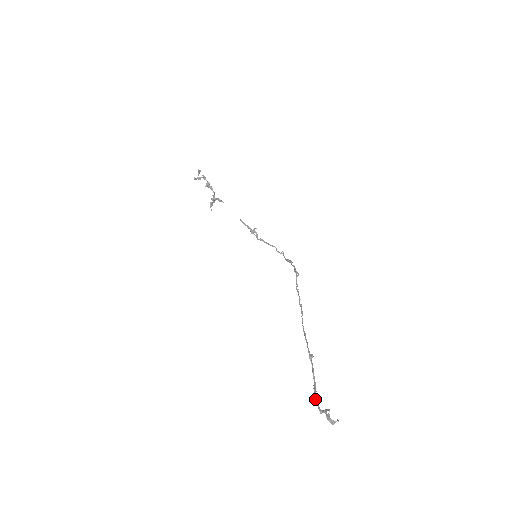
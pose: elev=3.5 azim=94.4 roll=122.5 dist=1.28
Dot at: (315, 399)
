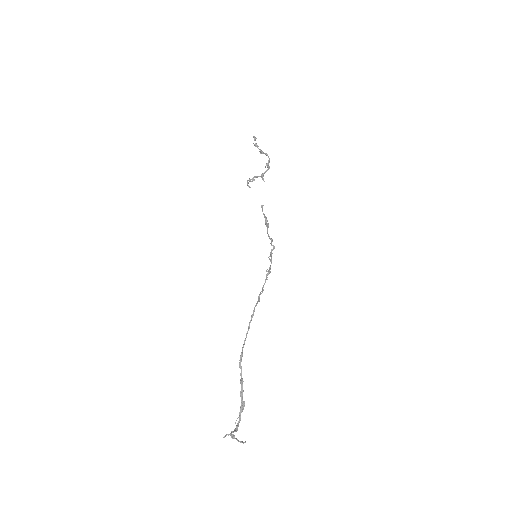
Dot at: occluded
